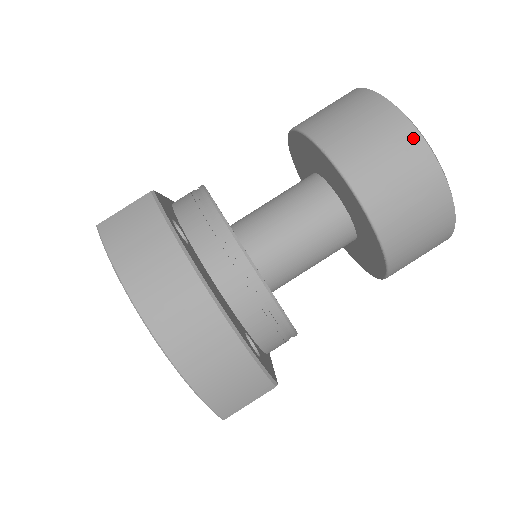
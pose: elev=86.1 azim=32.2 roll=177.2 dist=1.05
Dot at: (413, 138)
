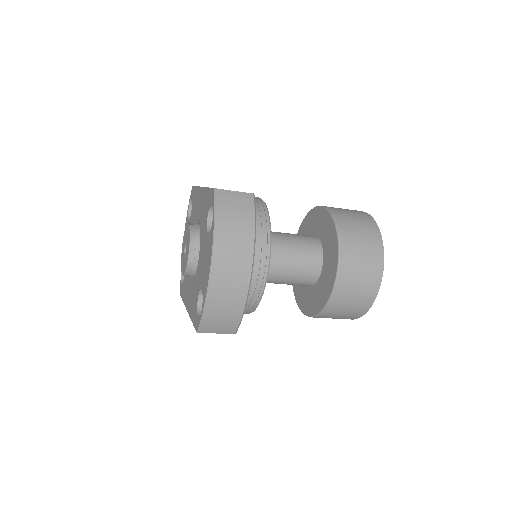
Dot at: (380, 264)
